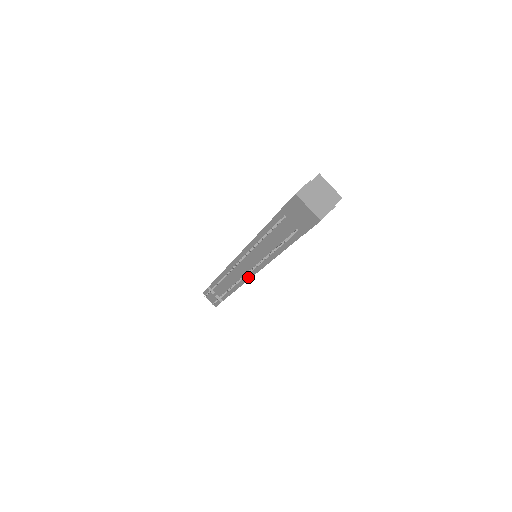
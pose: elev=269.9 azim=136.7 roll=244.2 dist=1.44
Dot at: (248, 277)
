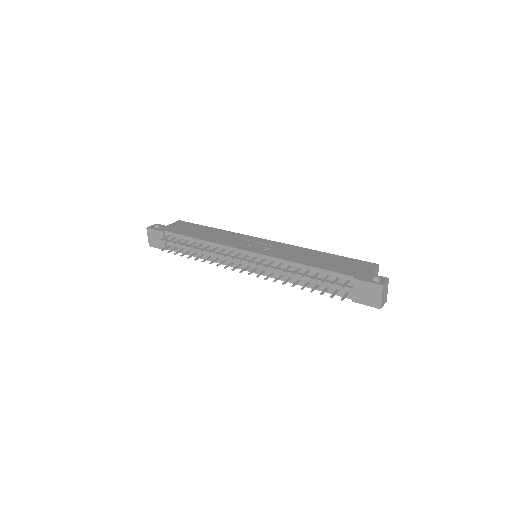
Dot at: (238, 267)
